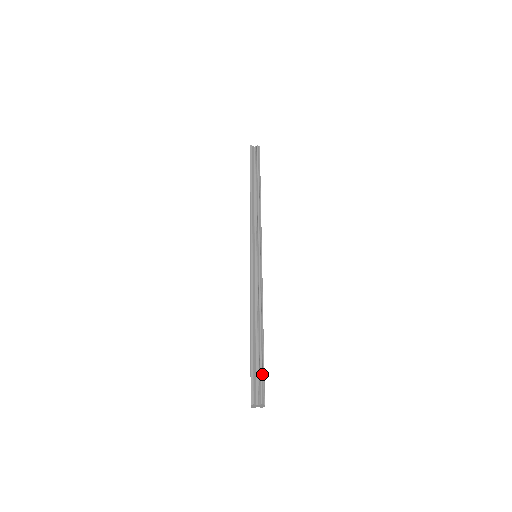
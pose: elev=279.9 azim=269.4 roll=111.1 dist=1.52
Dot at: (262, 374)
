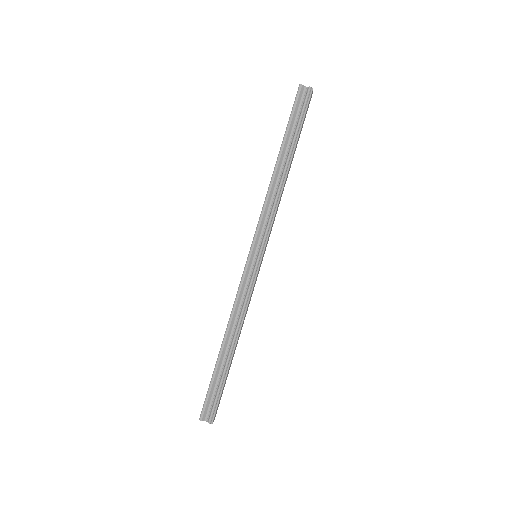
Dot at: (218, 395)
